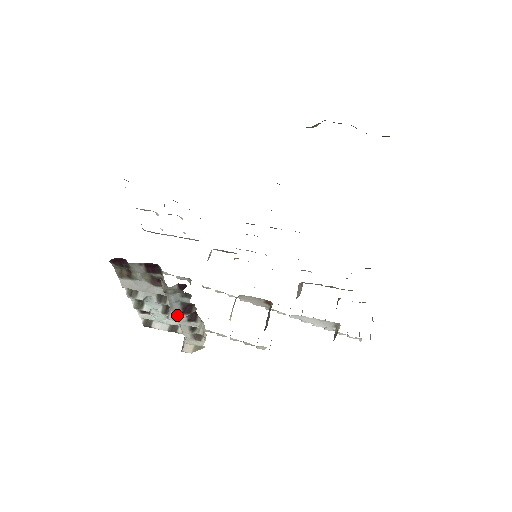
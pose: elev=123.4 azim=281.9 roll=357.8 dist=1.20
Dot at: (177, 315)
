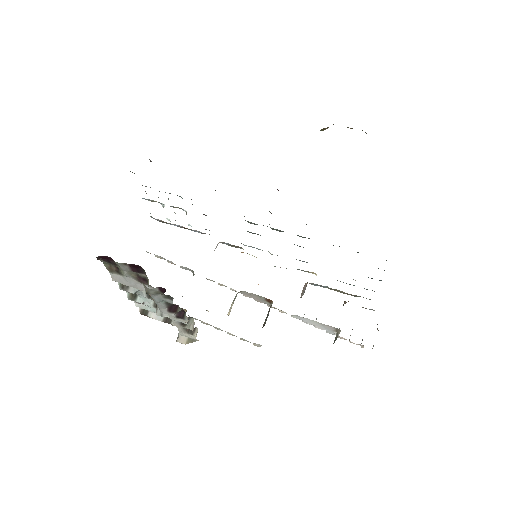
Dot at: (164, 312)
